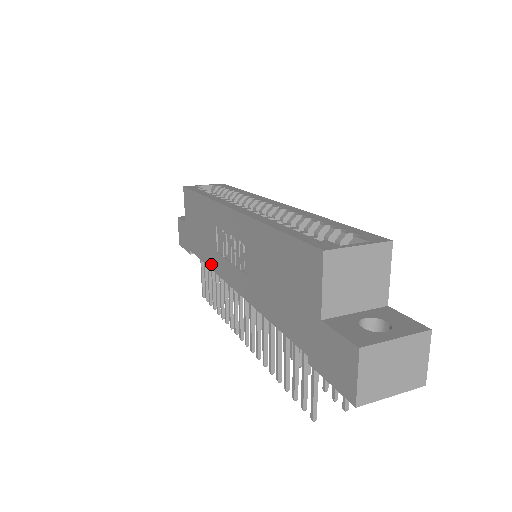
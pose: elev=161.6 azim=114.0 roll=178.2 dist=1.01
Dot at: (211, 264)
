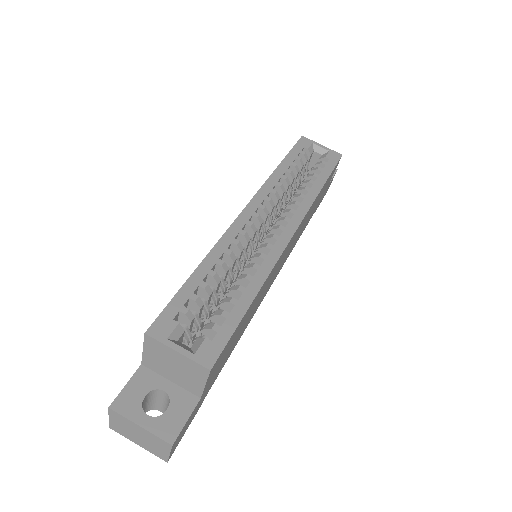
Dot at: occluded
